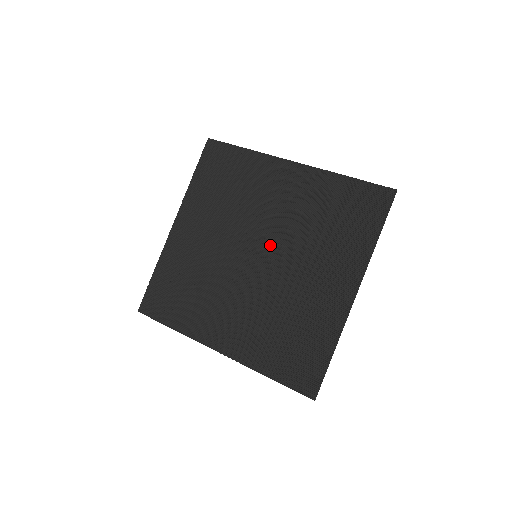
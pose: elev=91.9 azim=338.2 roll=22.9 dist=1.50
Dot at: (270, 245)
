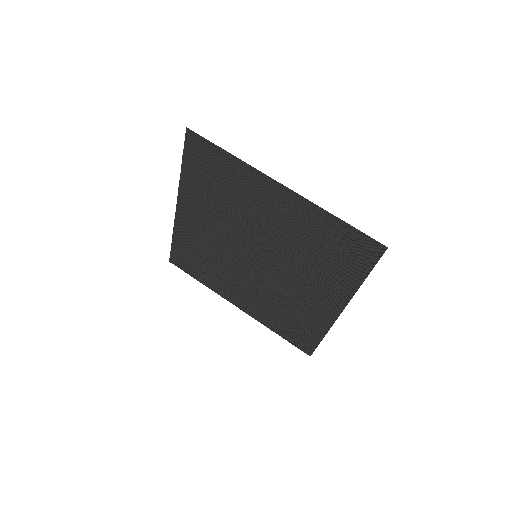
Dot at: (267, 252)
